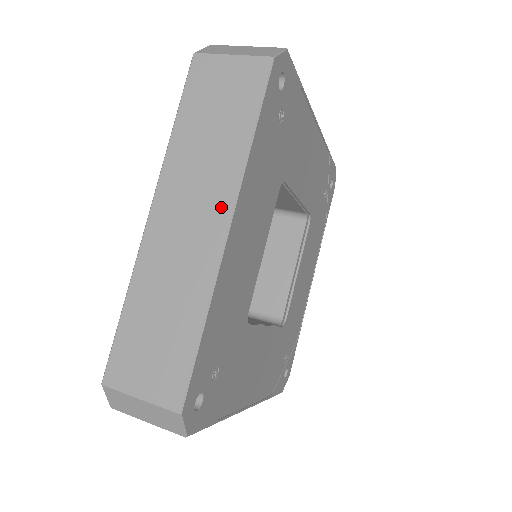
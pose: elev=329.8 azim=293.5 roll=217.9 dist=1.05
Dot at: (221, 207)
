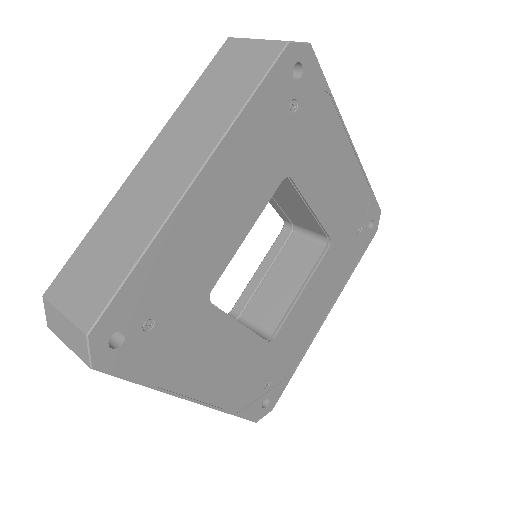
Dot at: (196, 159)
